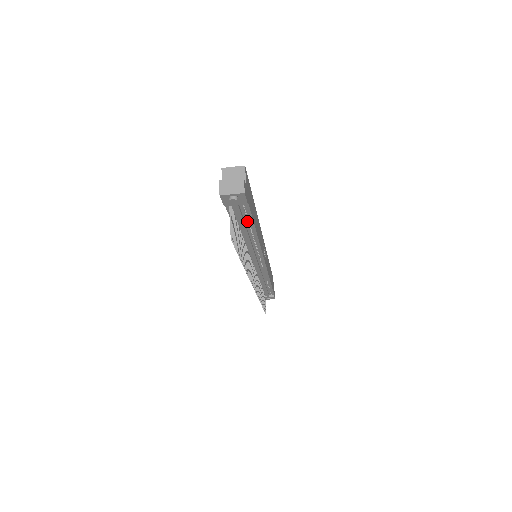
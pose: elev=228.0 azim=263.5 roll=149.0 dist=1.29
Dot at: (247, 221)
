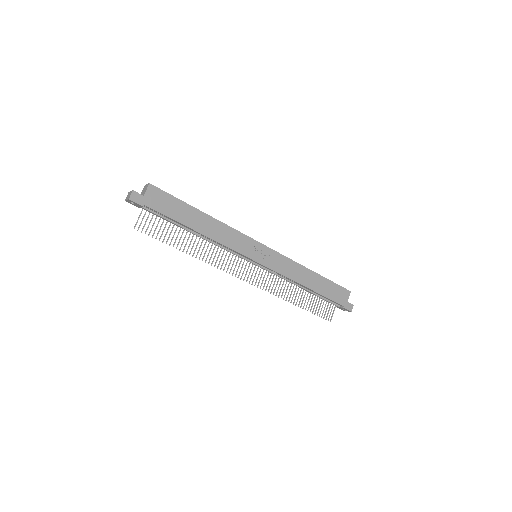
Dot at: (173, 220)
